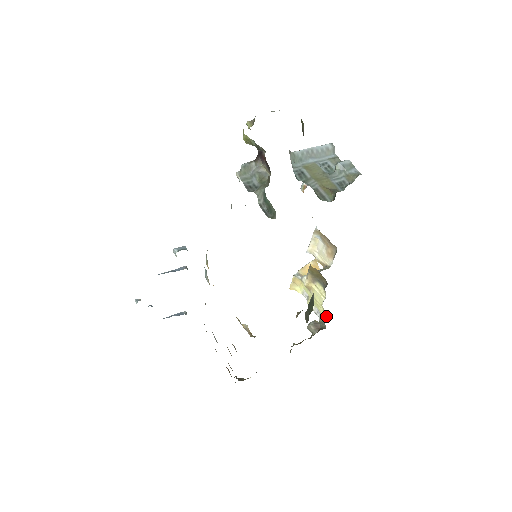
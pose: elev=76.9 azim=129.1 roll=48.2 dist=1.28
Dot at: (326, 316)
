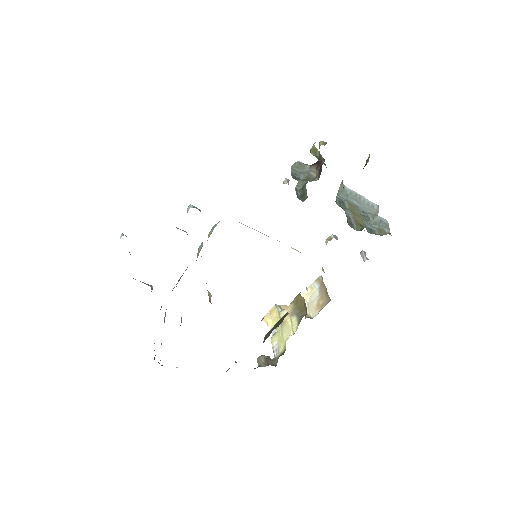
Dot at: occluded
